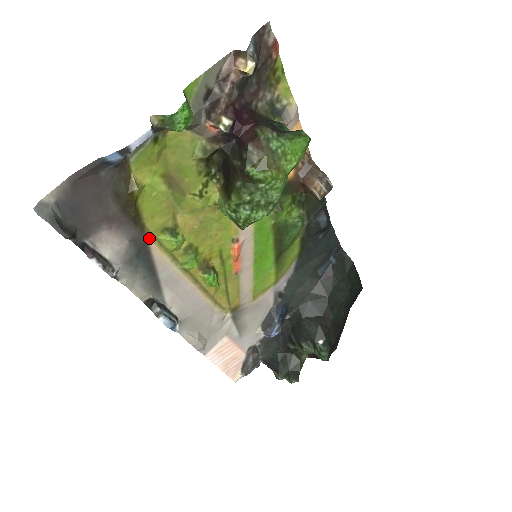
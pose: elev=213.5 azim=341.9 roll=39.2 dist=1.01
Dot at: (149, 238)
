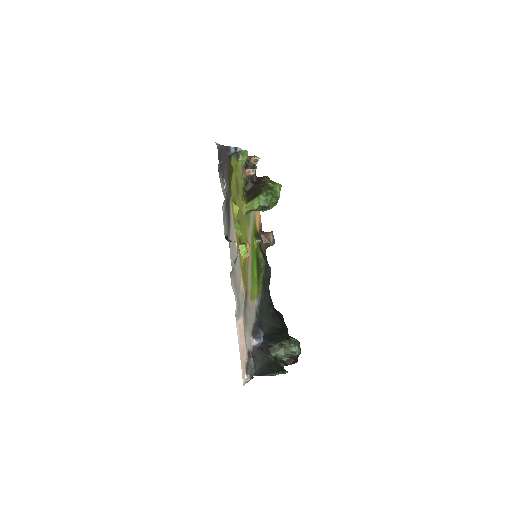
Dot at: (231, 199)
